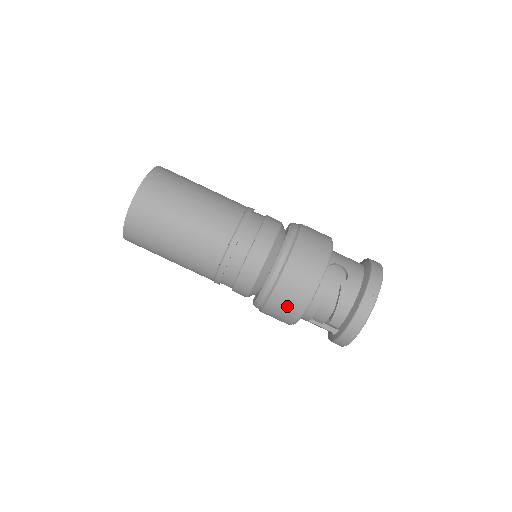
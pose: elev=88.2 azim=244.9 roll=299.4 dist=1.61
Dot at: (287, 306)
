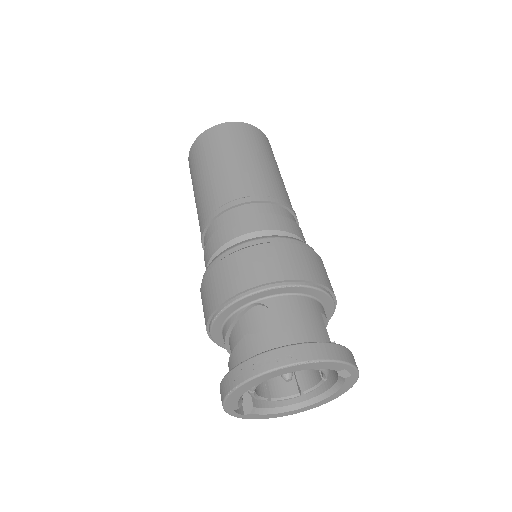
Dot at: occluded
